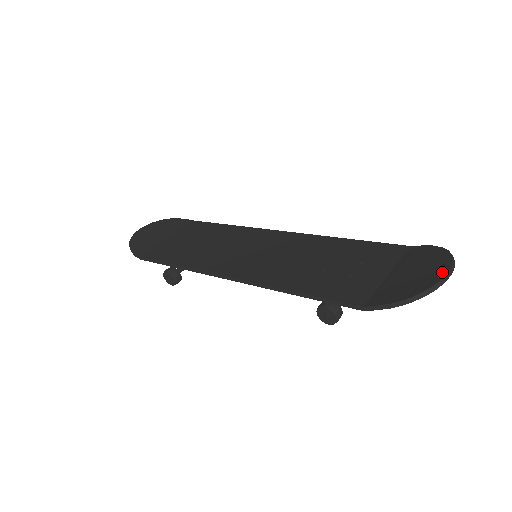
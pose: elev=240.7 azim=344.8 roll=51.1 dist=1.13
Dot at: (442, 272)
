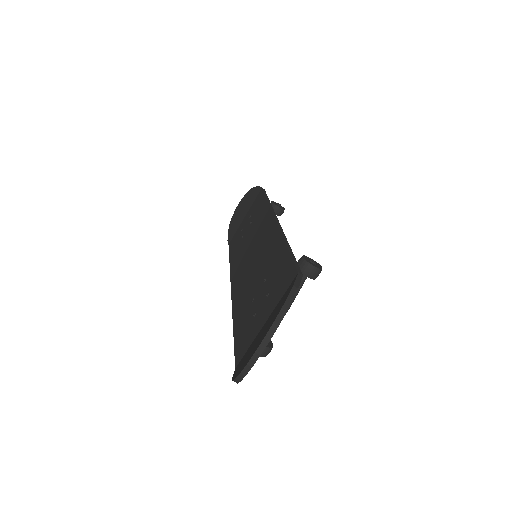
Dot at: (253, 352)
